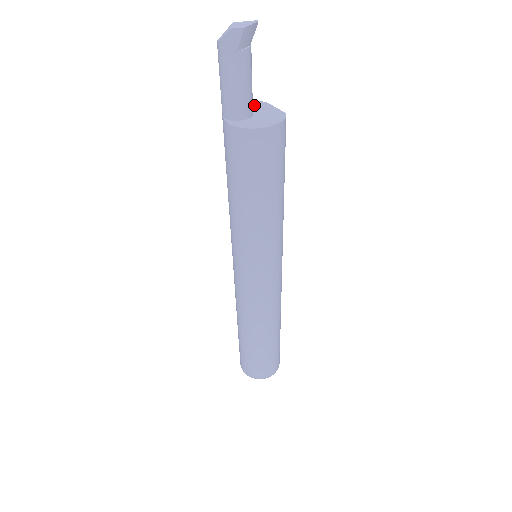
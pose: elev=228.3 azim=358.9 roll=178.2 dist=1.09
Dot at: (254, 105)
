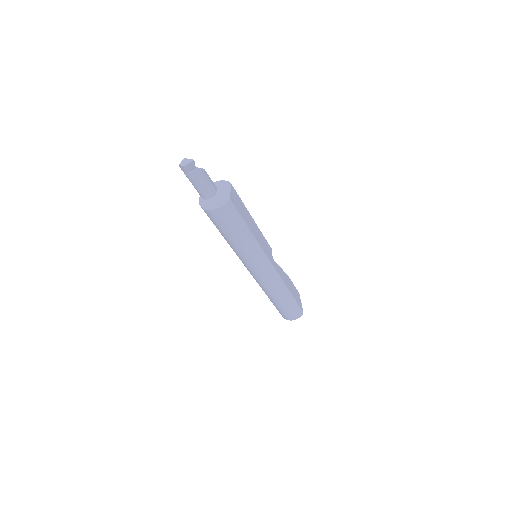
Dot at: (223, 185)
